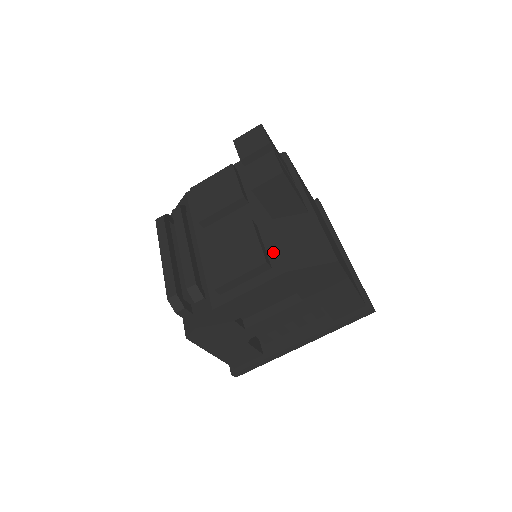
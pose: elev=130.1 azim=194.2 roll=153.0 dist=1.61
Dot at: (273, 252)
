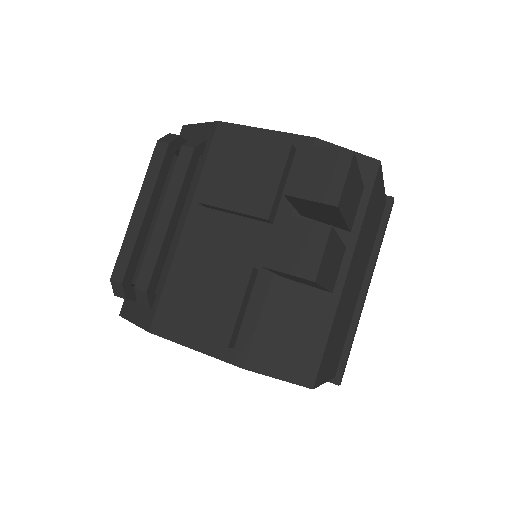
Dot at: (249, 328)
